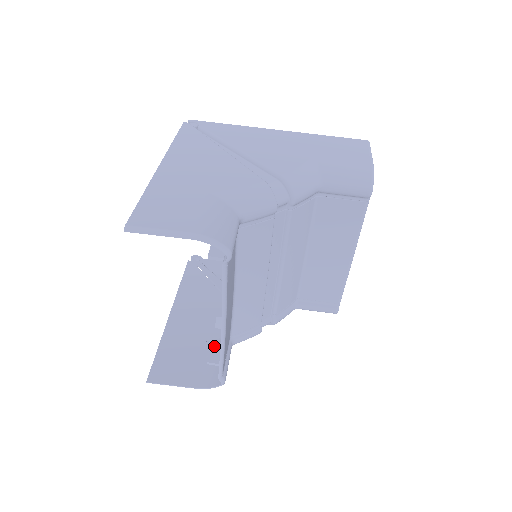
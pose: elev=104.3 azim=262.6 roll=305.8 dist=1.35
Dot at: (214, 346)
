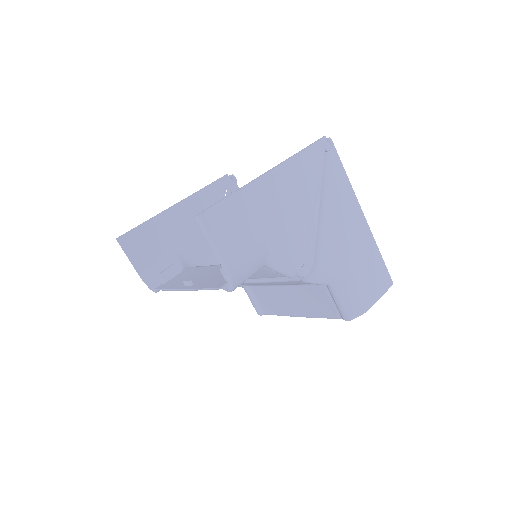
Dot at: (174, 267)
